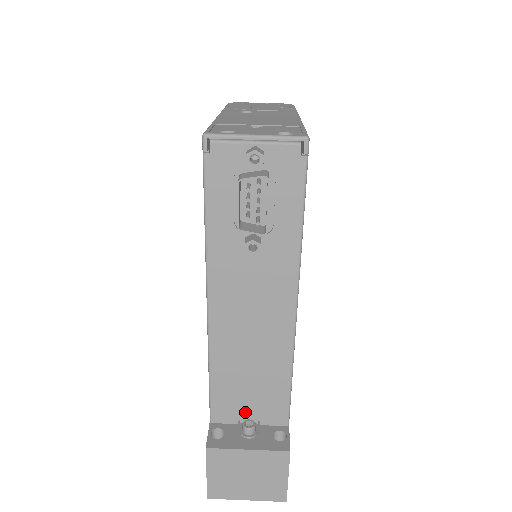
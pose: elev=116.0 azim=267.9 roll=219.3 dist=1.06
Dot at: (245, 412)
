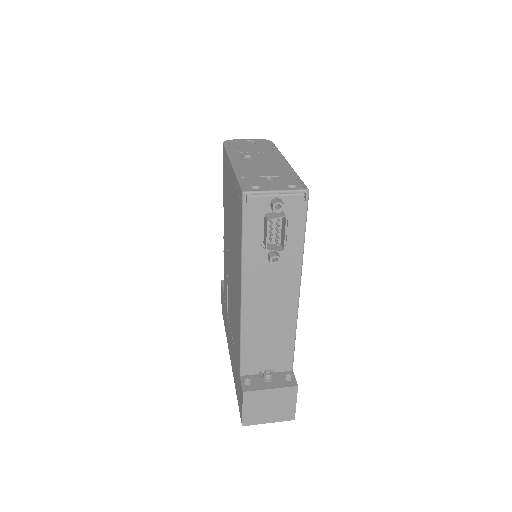
Dot at: (264, 365)
